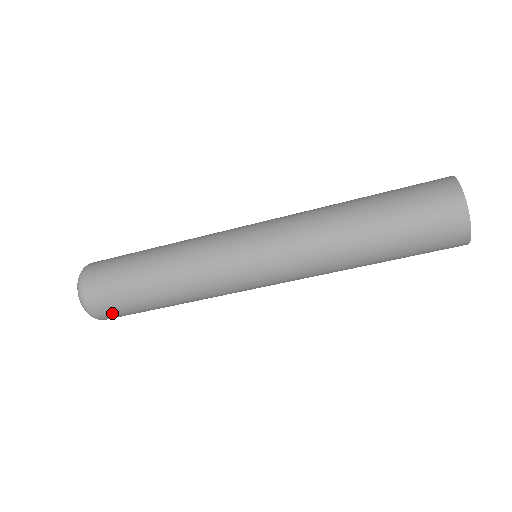
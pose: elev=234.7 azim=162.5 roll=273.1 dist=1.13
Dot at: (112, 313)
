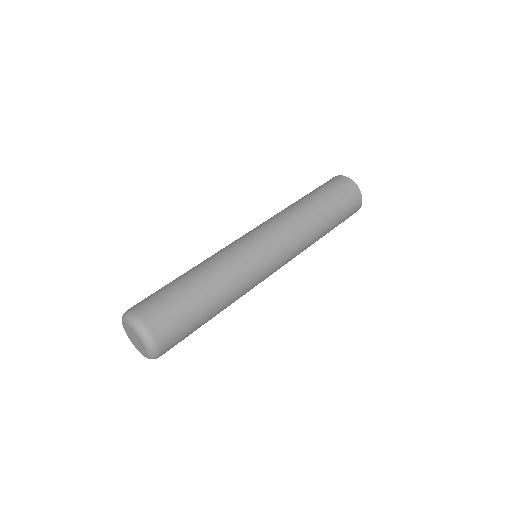
Dot at: (170, 329)
